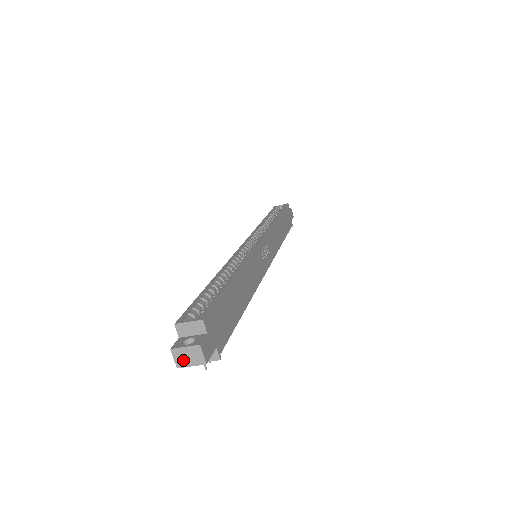
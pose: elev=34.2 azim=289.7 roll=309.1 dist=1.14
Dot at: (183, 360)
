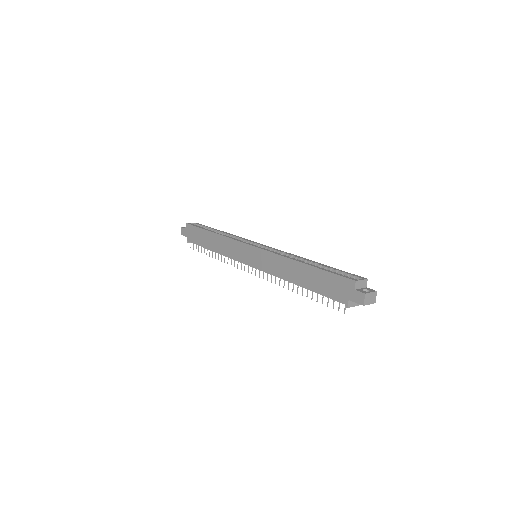
Dot at: (368, 301)
